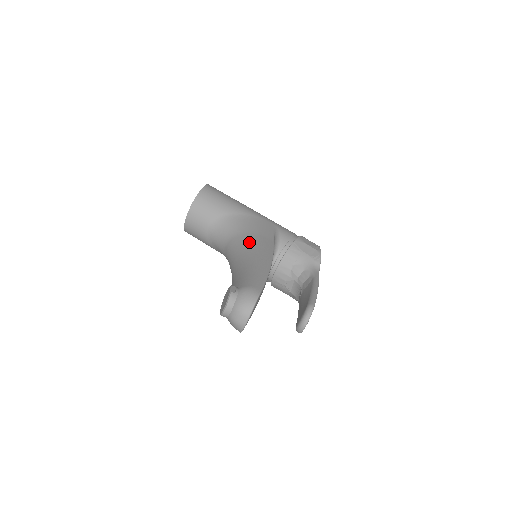
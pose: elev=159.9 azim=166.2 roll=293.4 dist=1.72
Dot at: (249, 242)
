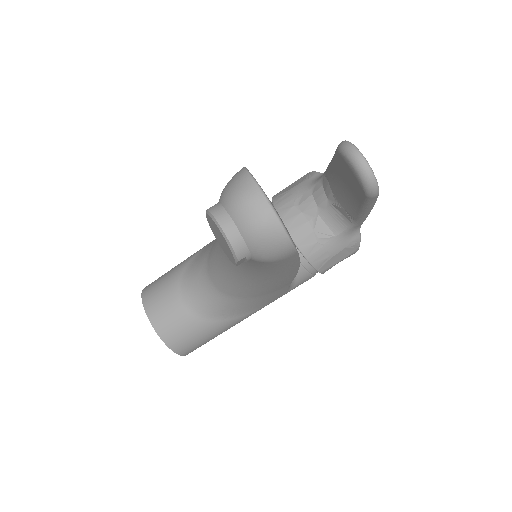
Dot at: occluded
